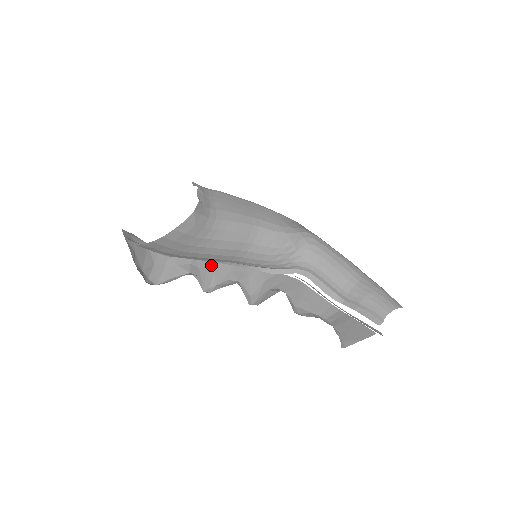
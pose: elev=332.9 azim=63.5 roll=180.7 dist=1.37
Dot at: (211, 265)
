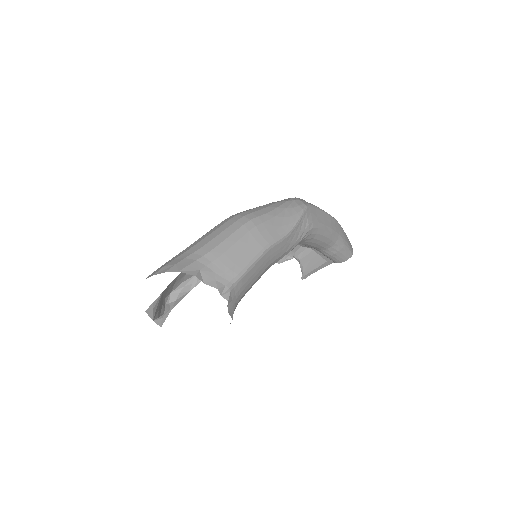
Dot at: occluded
